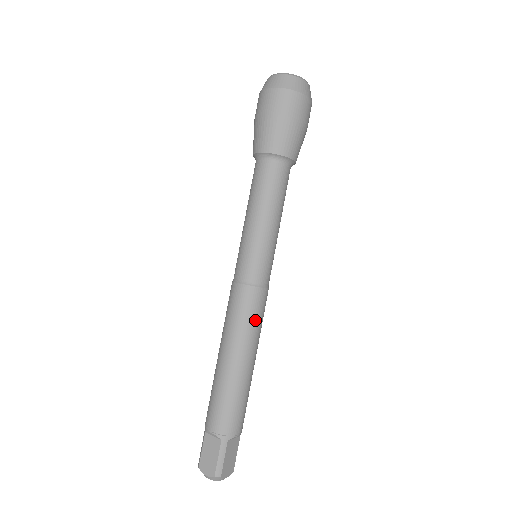
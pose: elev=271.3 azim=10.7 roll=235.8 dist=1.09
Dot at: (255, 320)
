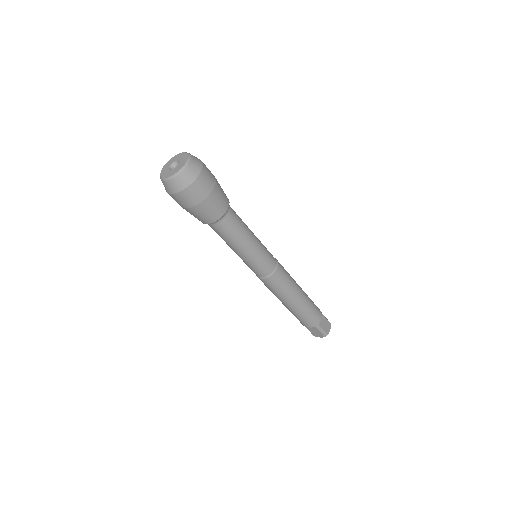
Dot at: (286, 284)
